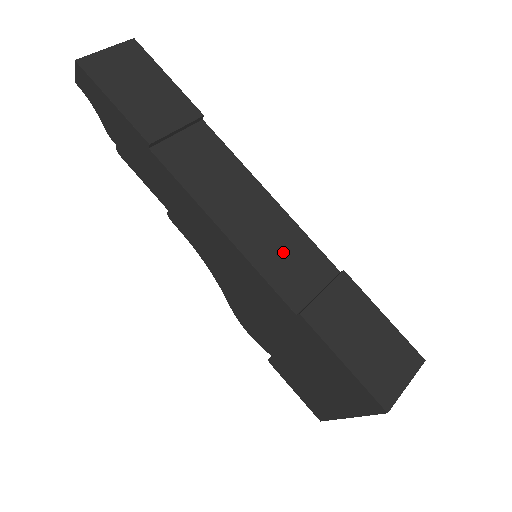
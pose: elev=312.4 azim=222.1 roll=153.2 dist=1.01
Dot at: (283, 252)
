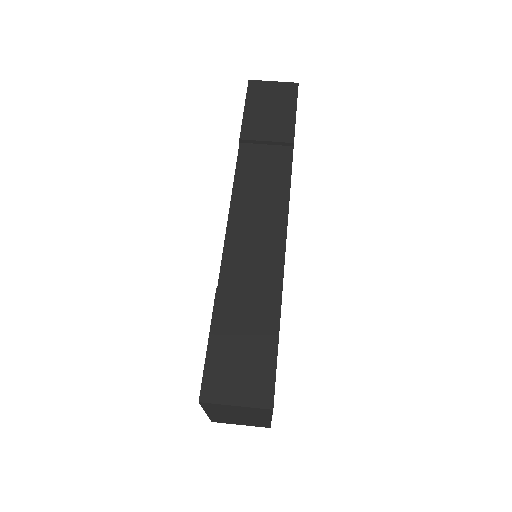
Dot at: (254, 251)
